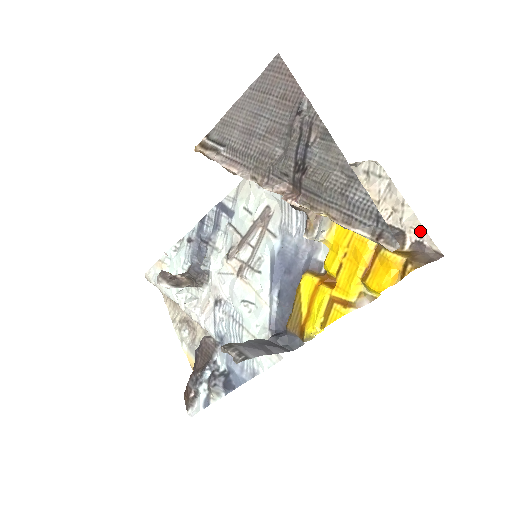
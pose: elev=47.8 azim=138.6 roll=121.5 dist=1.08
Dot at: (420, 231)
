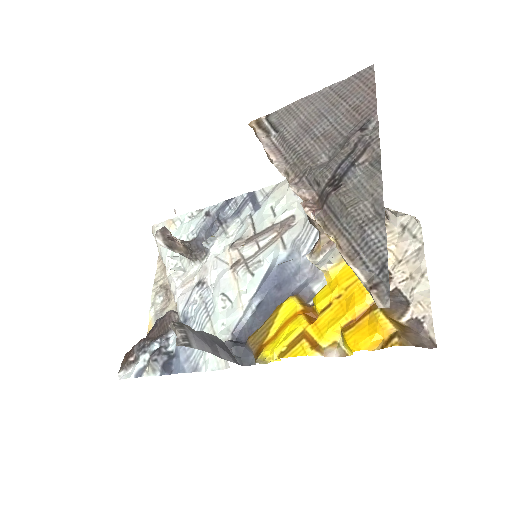
Dot at: (426, 310)
